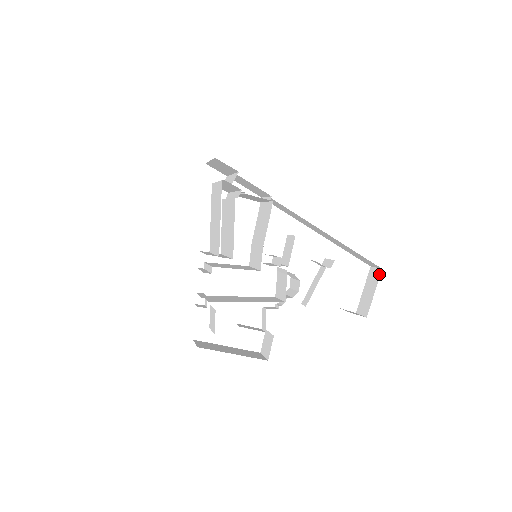
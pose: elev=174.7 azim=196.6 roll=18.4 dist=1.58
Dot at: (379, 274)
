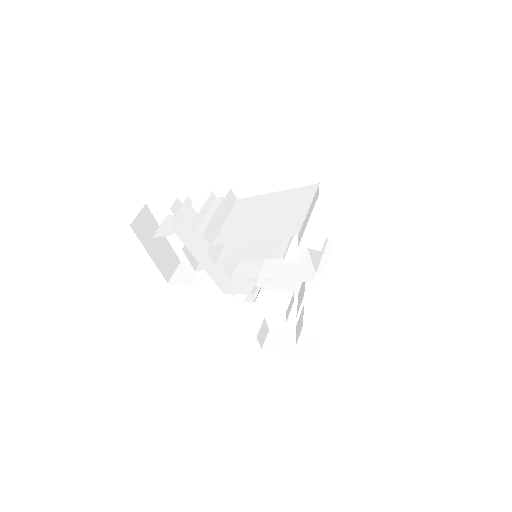
Dot at: (308, 357)
